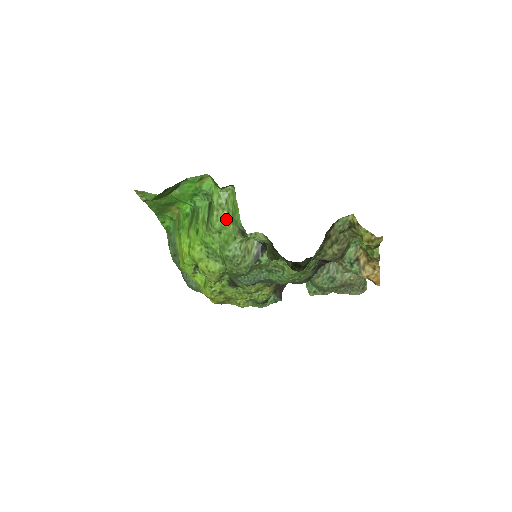
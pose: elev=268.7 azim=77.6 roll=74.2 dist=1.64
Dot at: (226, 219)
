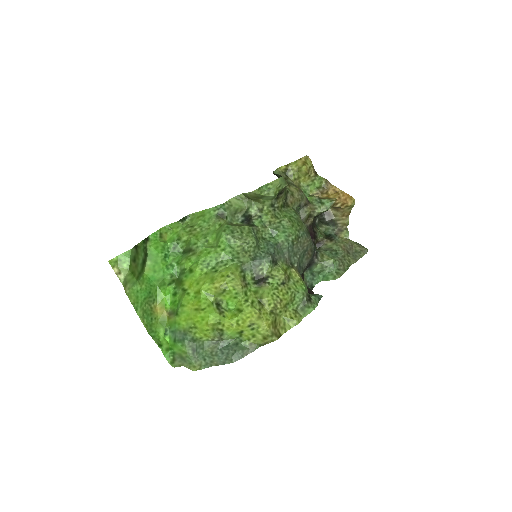
Dot at: (202, 230)
